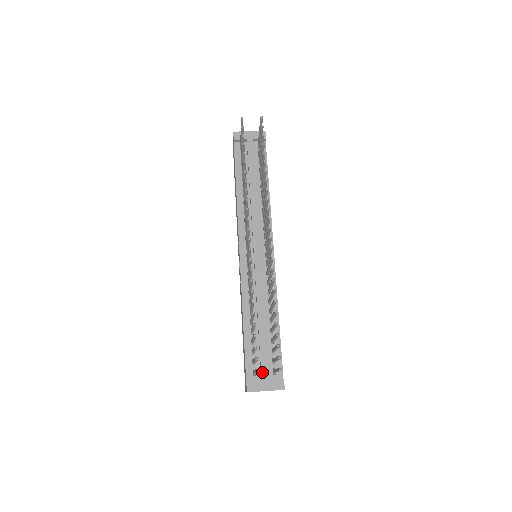
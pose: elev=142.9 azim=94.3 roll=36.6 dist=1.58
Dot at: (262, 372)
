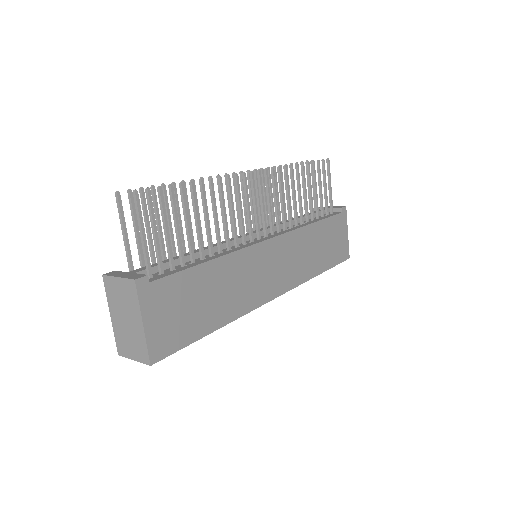
Dot at: (138, 269)
